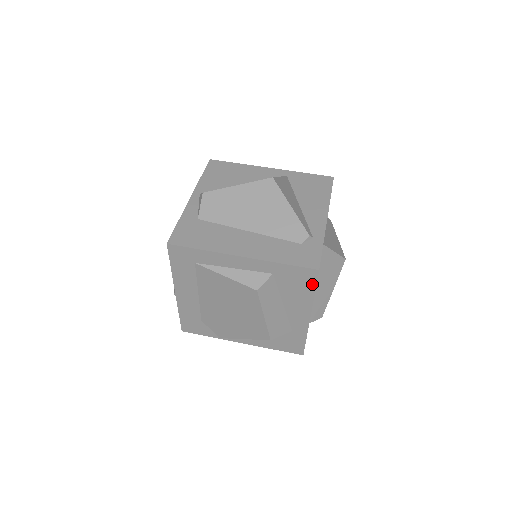
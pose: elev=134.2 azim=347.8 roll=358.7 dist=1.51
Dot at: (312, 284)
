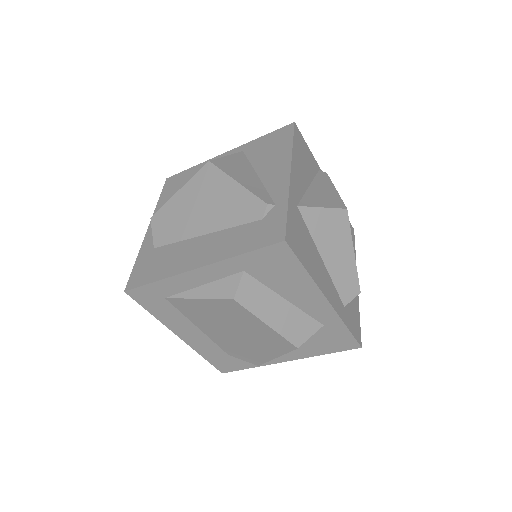
Dot at: (293, 261)
